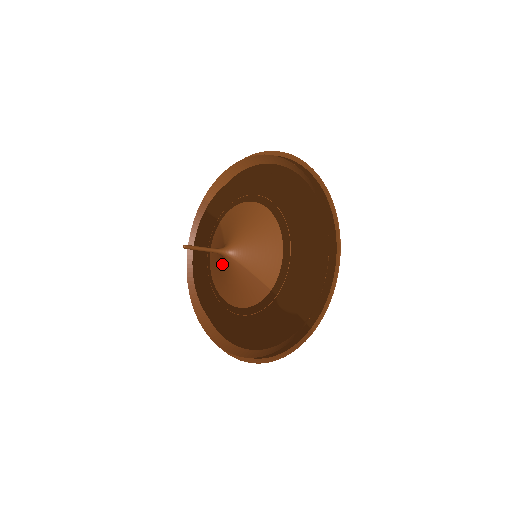
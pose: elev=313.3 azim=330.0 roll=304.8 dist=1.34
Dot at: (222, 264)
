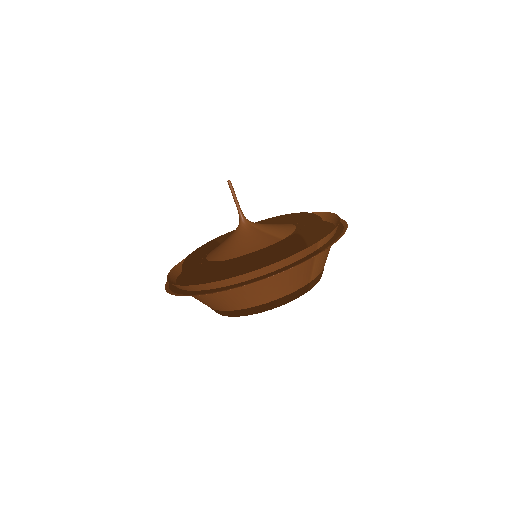
Dot at: (233, 235)
